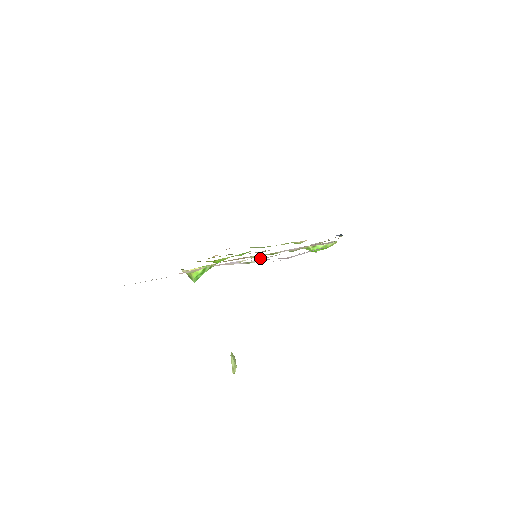
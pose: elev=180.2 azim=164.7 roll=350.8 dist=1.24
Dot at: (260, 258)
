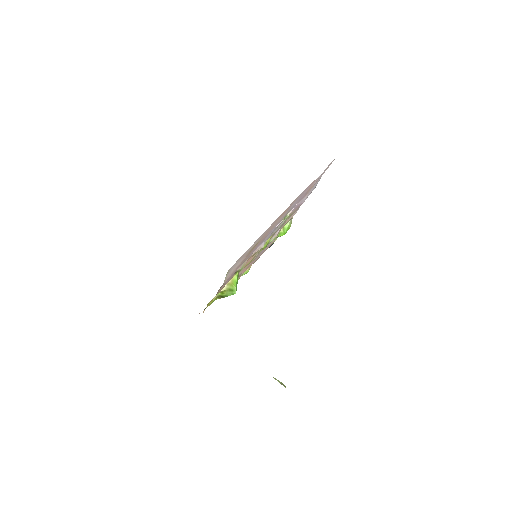
Dot at: (283, 221)
